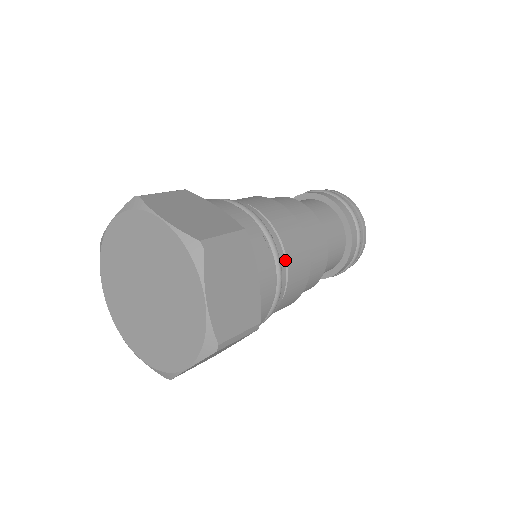
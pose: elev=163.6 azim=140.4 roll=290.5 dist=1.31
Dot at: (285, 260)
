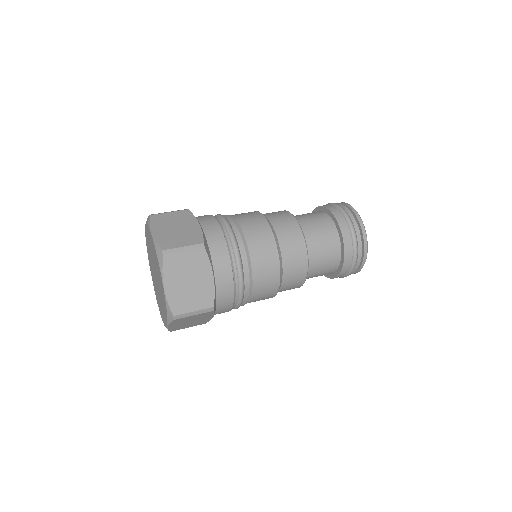
Dot at: (250, 265)
